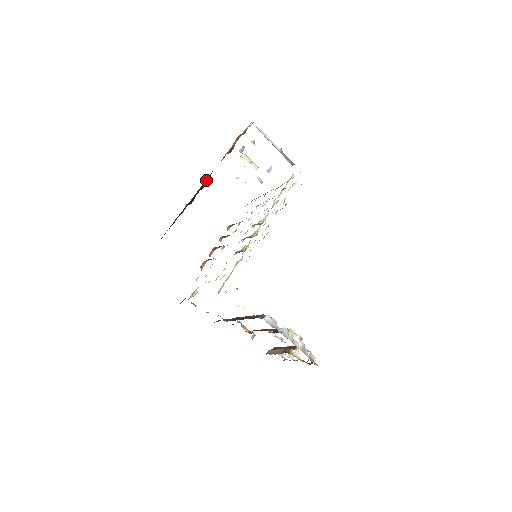
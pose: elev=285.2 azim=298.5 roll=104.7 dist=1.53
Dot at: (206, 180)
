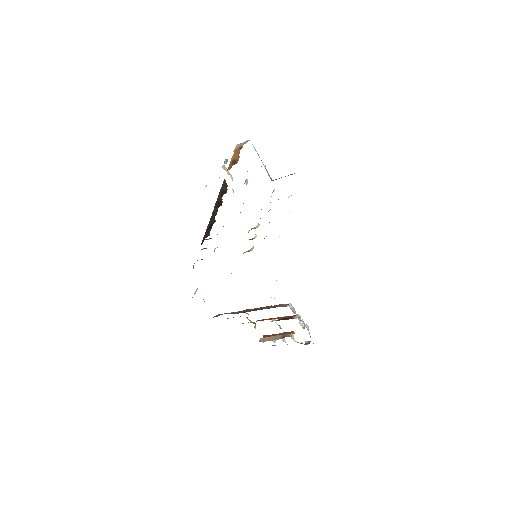
Dot at: (223, 186)
